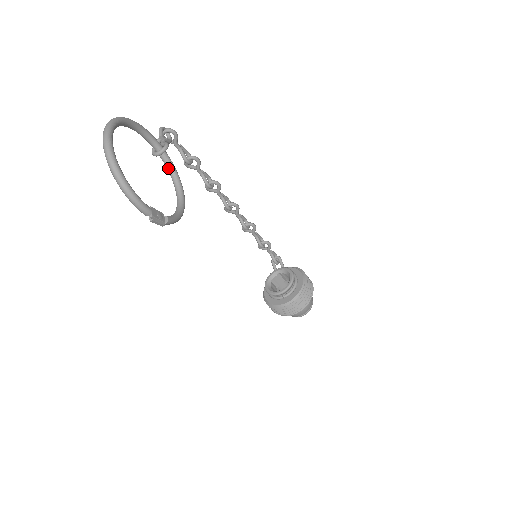
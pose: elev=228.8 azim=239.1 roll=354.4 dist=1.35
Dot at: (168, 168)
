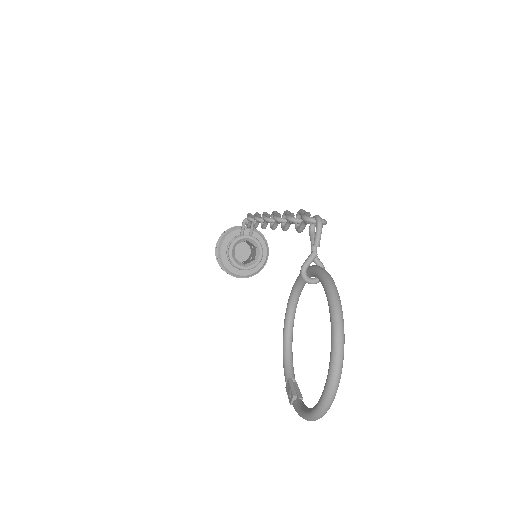
Dot at: (301, 284)
